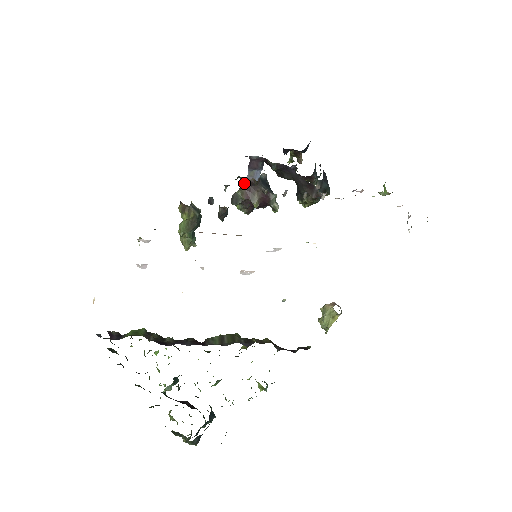
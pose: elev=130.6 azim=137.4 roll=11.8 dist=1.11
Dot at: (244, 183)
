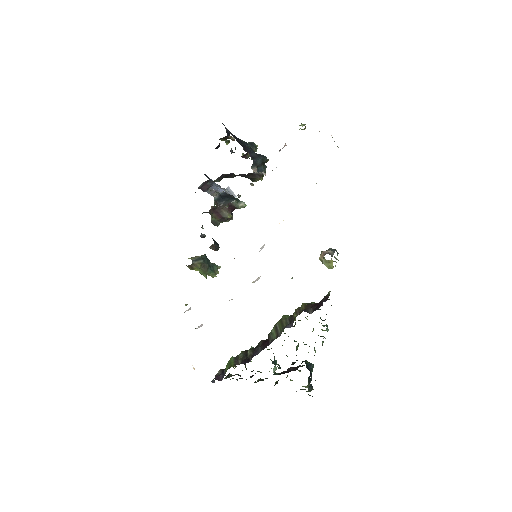
Dot at: (210, 212)
